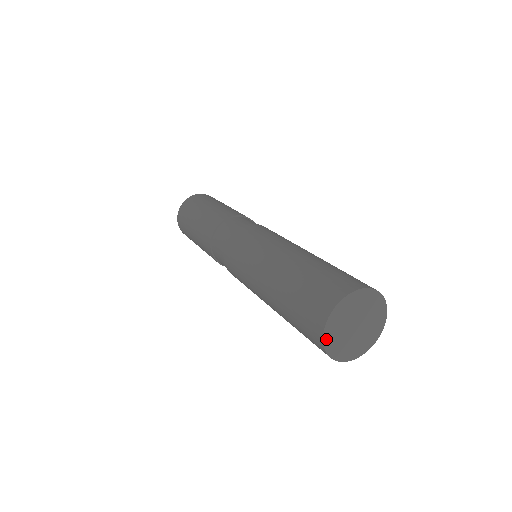
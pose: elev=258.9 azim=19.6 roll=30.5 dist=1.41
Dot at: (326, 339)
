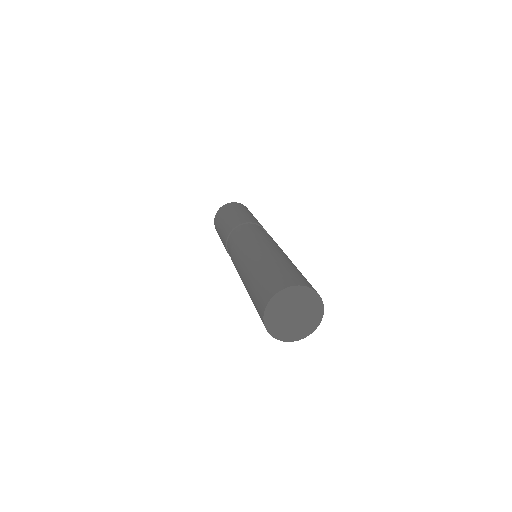
Dot at: (267, 322)
